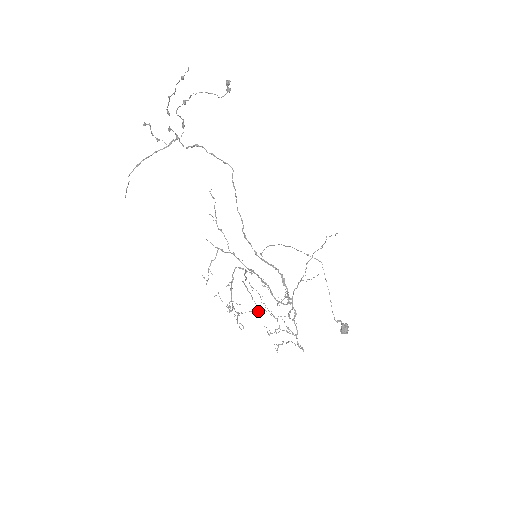
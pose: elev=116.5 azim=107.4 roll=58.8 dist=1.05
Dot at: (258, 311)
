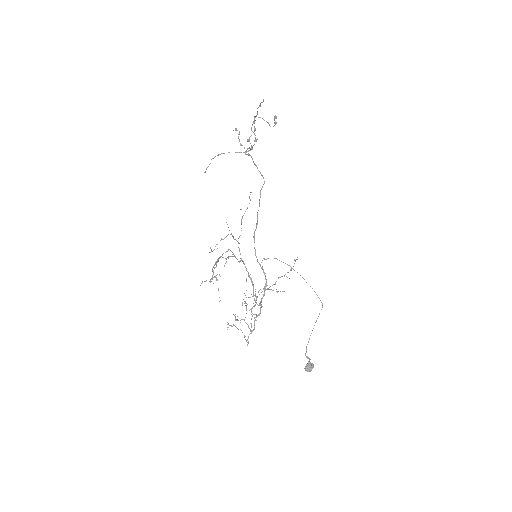
Dot at: occluded
